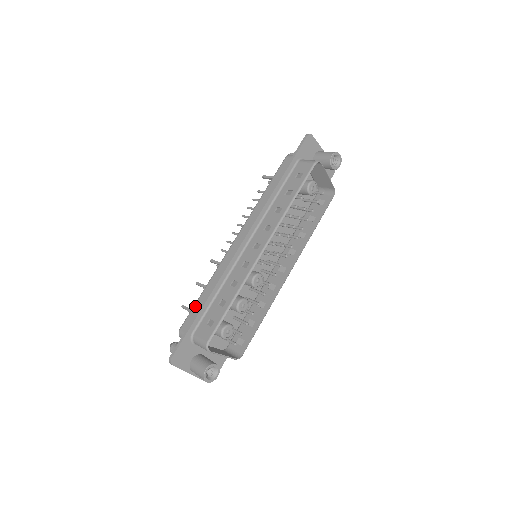
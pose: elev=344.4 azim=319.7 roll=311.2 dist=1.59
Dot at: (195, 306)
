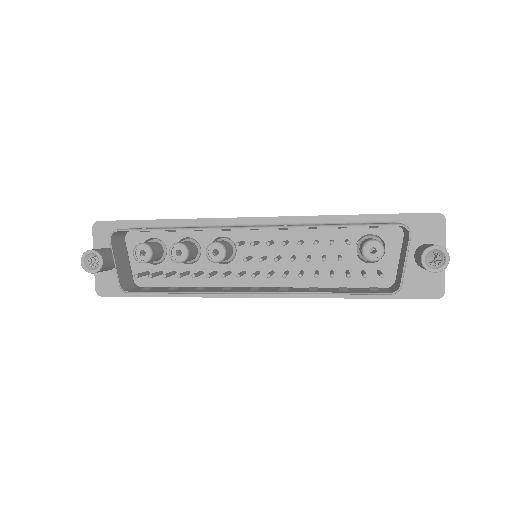
Dot at: occluded
